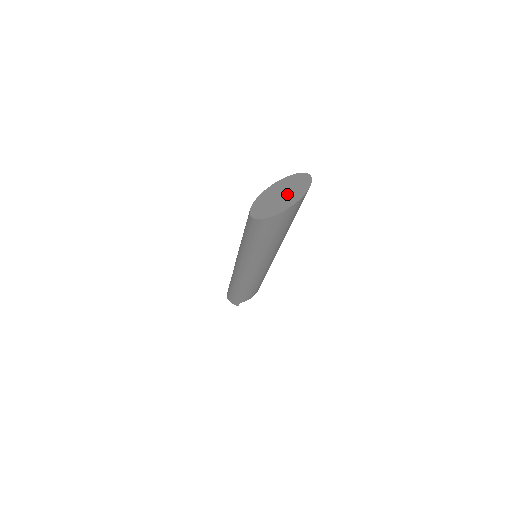
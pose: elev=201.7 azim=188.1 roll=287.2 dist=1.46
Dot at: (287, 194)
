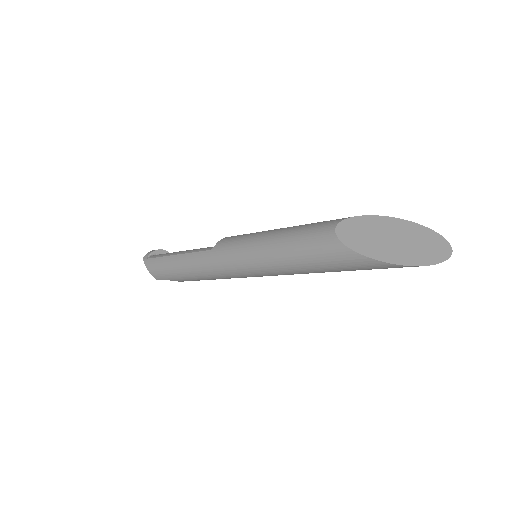
Dot at: (409, 245)
